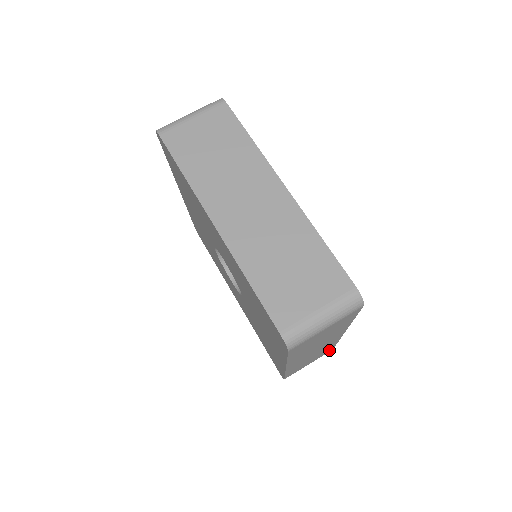
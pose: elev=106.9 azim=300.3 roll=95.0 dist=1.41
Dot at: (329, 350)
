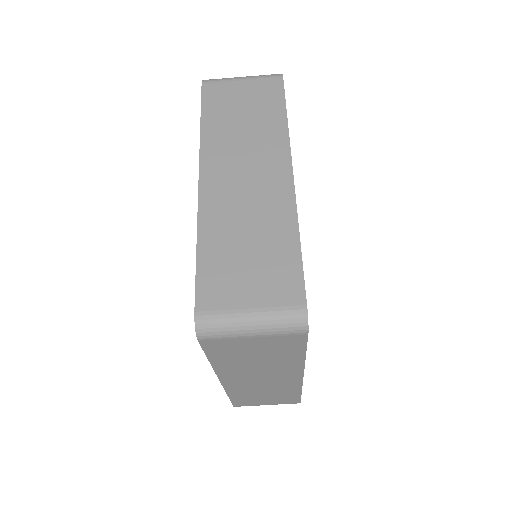
Dot at: occluded
